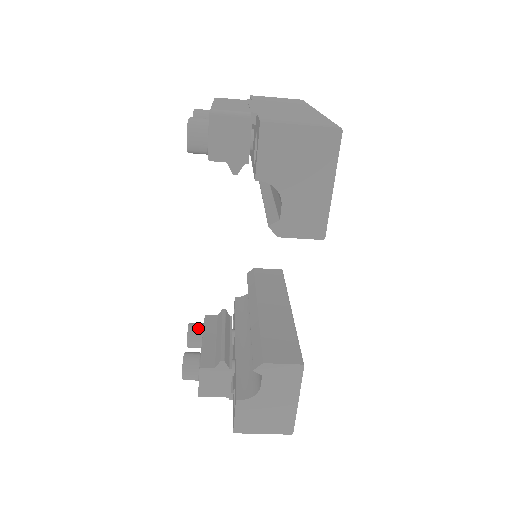
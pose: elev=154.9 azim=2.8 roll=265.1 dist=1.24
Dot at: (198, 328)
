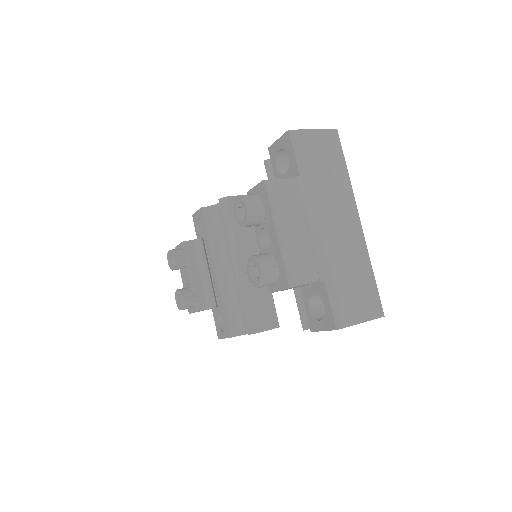
Dot at: (182, 261)
